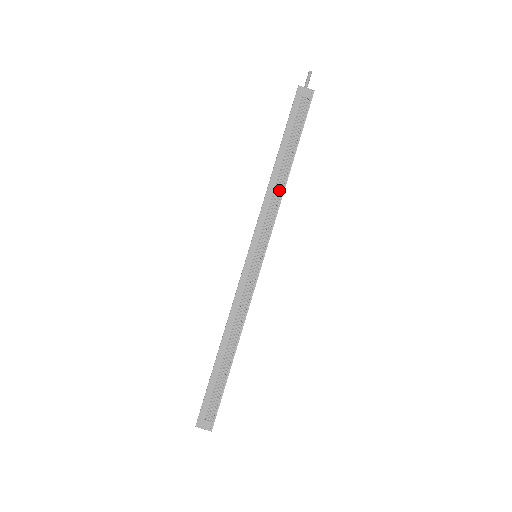
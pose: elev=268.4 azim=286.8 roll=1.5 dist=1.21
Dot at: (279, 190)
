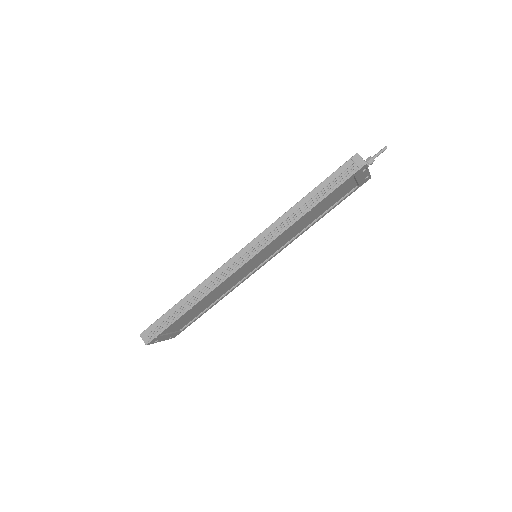
Dot at: (292, 220)
